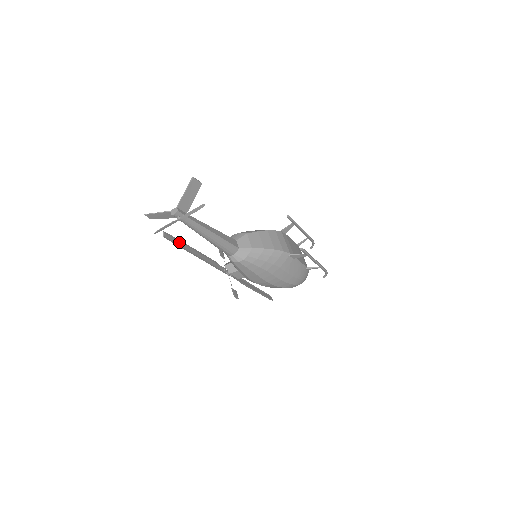
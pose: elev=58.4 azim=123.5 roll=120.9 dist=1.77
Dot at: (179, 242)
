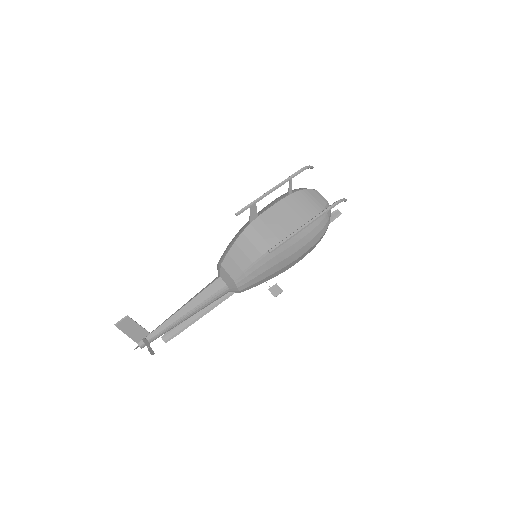
Dot at: (182, 324)
